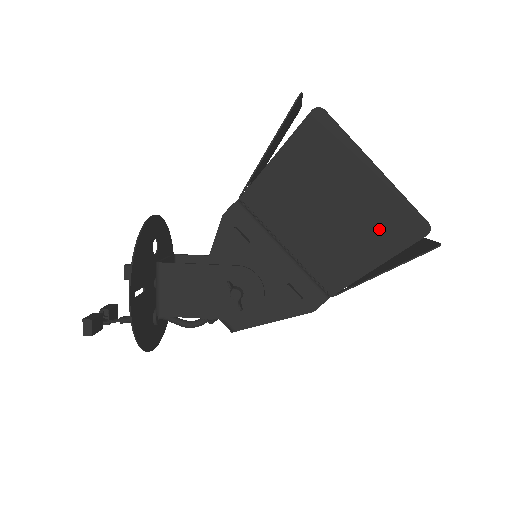
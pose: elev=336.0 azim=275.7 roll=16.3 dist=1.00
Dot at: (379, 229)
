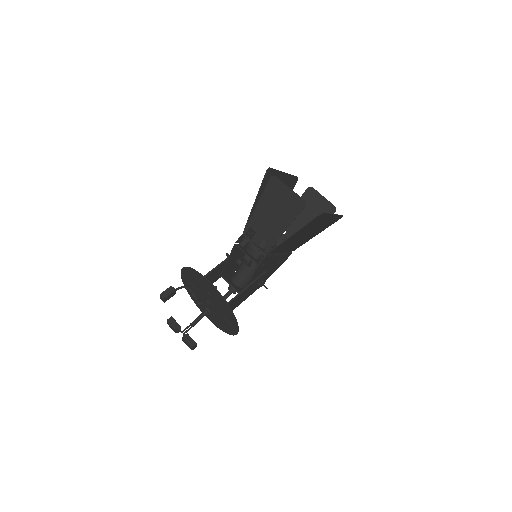
Dot at: (324, 227)
